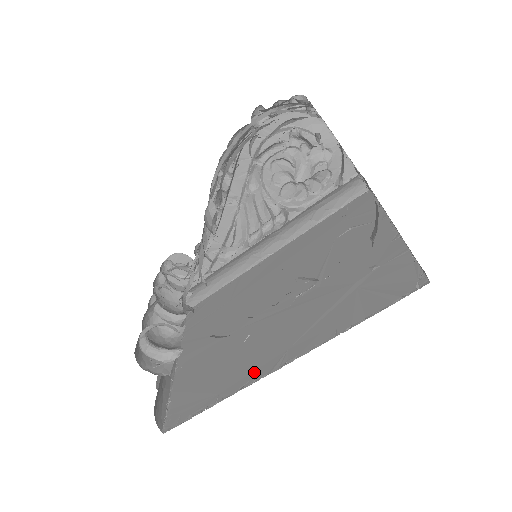
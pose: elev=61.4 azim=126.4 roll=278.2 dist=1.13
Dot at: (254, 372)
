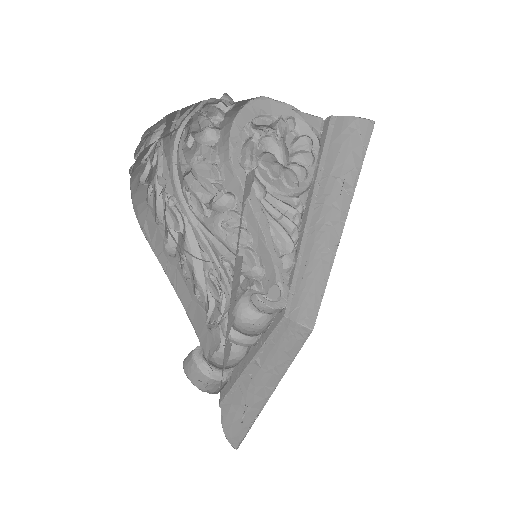
Dot at: occluded
